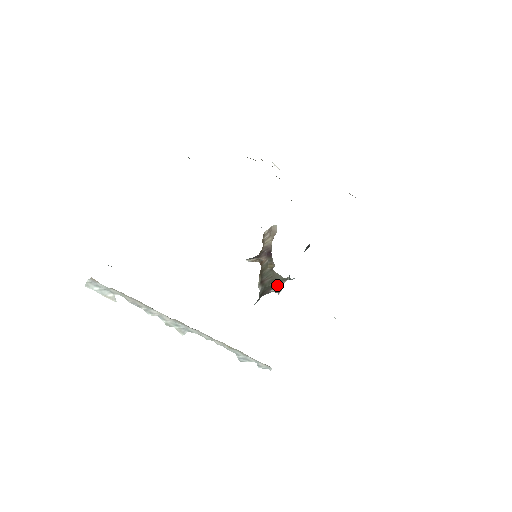
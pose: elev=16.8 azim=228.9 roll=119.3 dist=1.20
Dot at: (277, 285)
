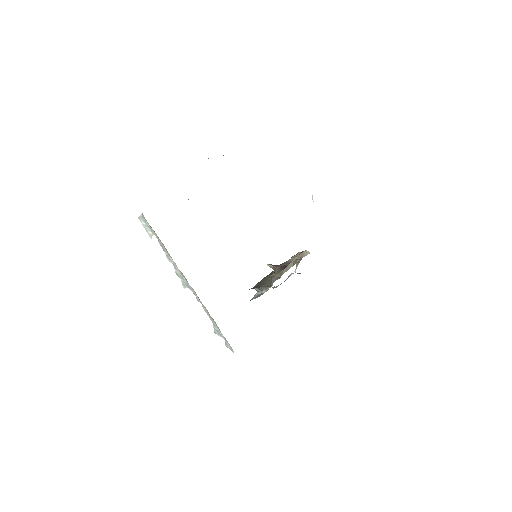
Dot at: (263, 287)
